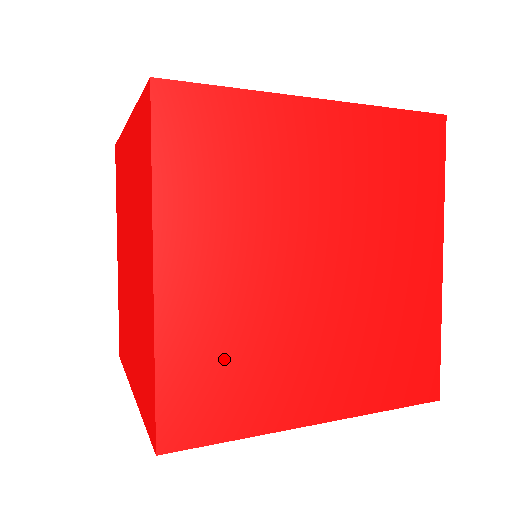
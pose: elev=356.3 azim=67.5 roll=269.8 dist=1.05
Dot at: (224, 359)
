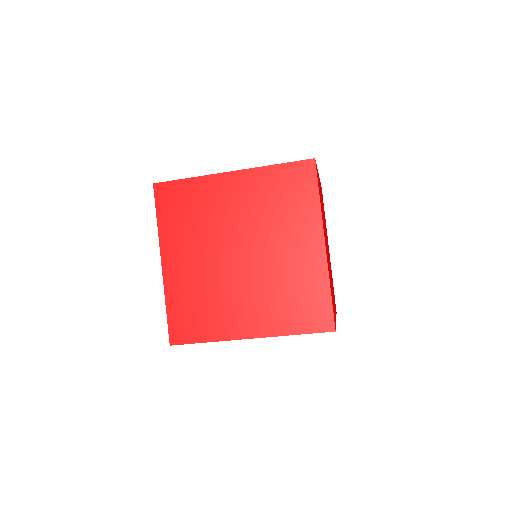
Dot at: occluded
